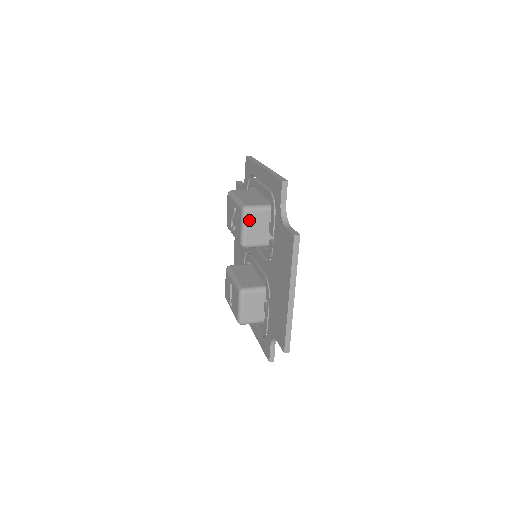
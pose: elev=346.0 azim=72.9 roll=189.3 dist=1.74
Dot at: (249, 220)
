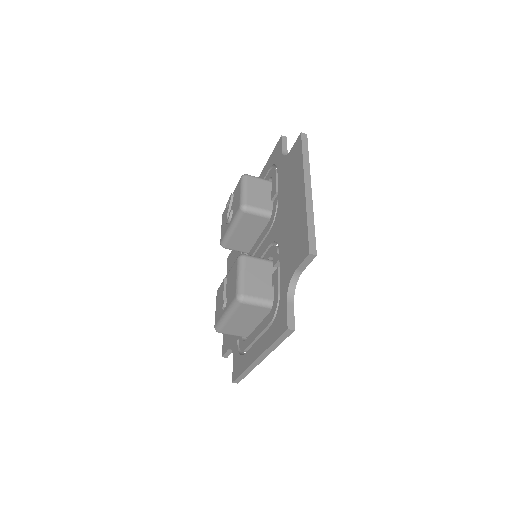
Dot at: (249, 183)
